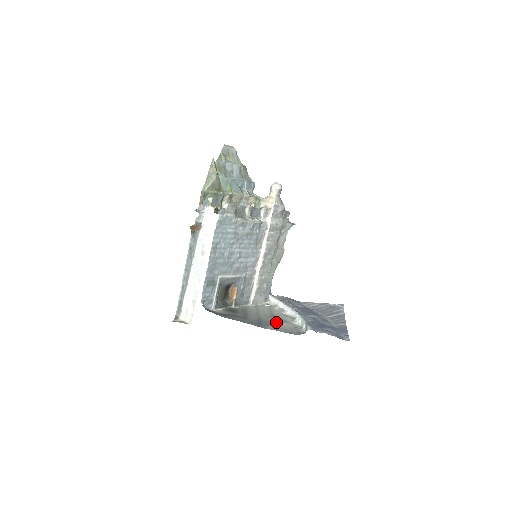
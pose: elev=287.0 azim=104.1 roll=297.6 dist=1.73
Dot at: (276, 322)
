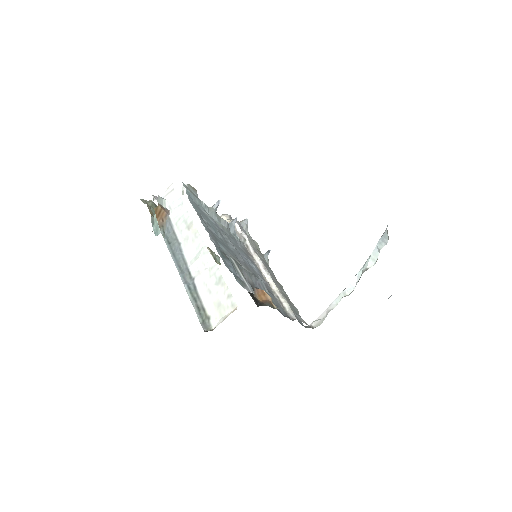
Dot at: occluded
